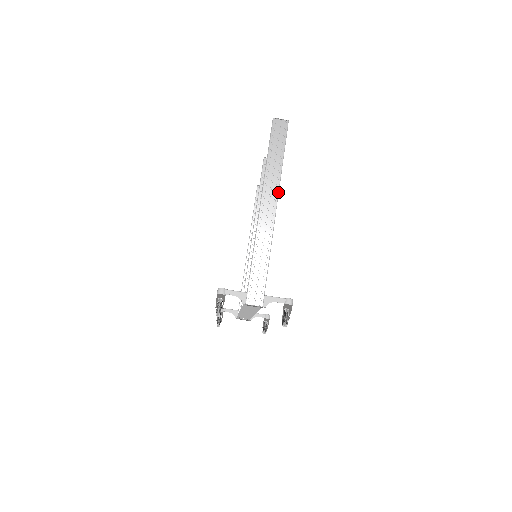
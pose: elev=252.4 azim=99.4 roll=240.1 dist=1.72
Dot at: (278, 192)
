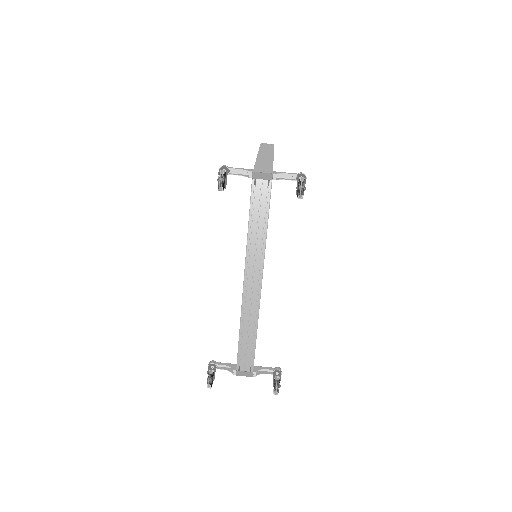
Dot at: (273, 153)
